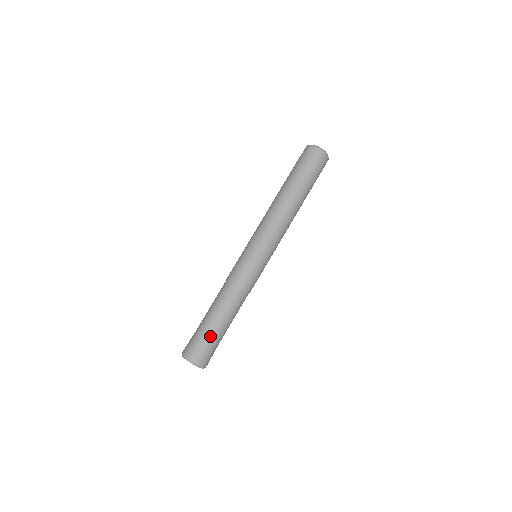
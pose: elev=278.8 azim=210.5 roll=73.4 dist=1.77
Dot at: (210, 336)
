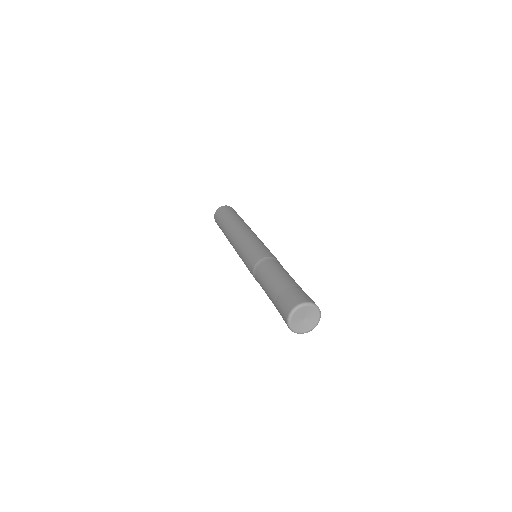
Dot at: occluded
